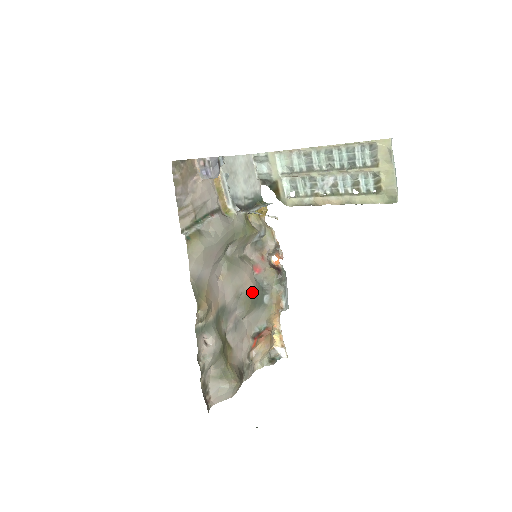
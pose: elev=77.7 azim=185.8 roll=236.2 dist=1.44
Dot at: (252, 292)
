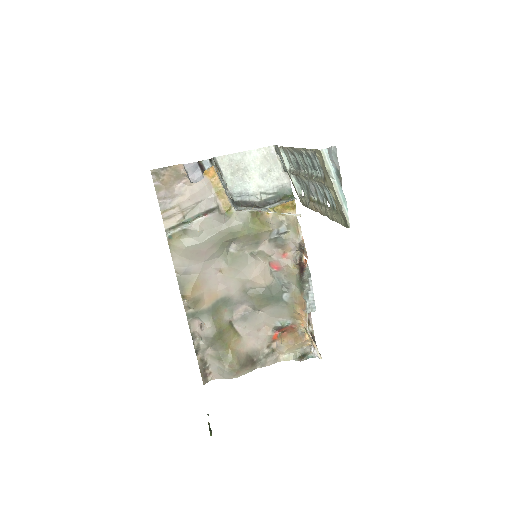
Dot at: (264, 288)
